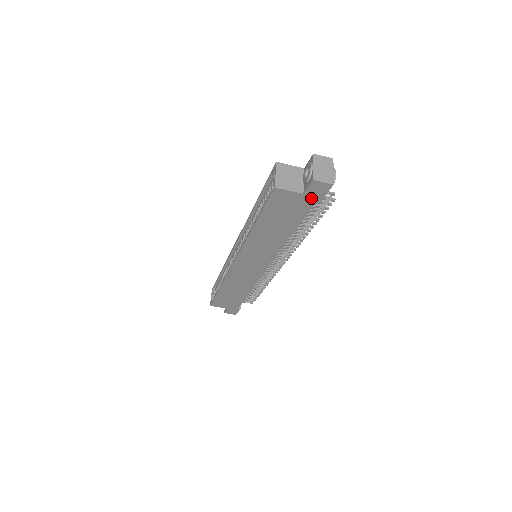
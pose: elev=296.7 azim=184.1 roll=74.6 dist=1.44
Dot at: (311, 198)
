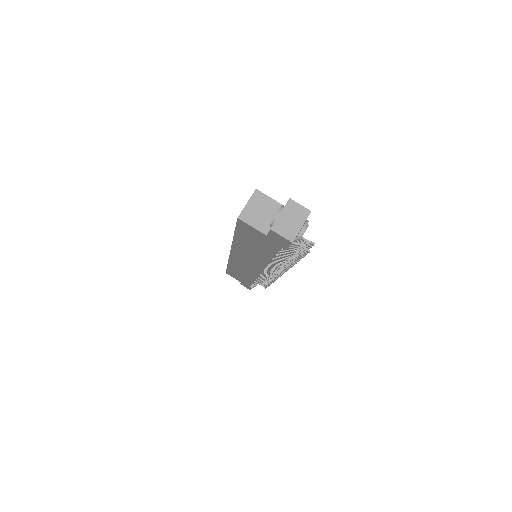
Dot at: (276, 242)
